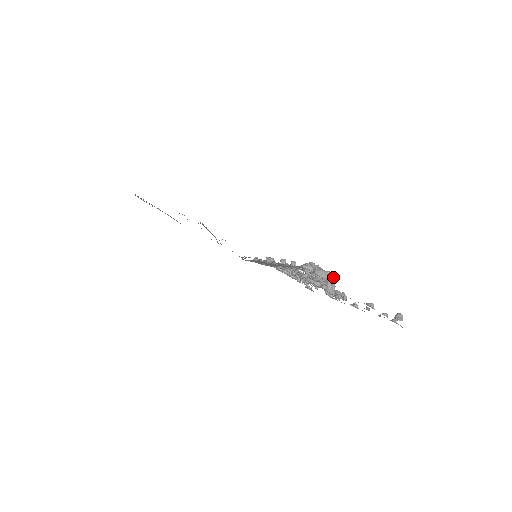
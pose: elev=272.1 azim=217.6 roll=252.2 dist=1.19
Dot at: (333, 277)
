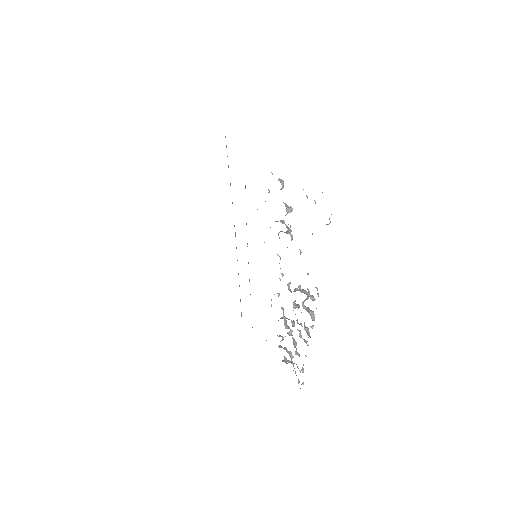
Dot at: occluded
